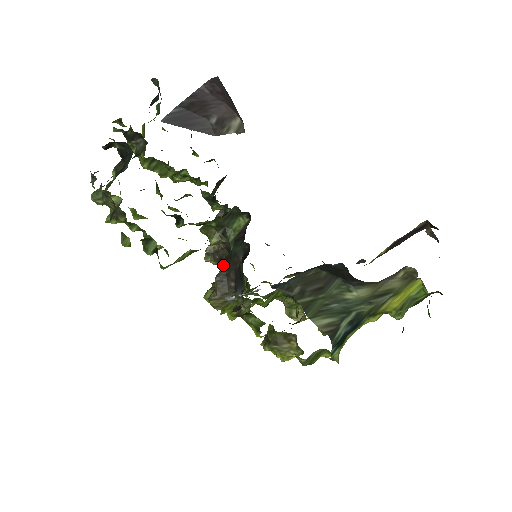
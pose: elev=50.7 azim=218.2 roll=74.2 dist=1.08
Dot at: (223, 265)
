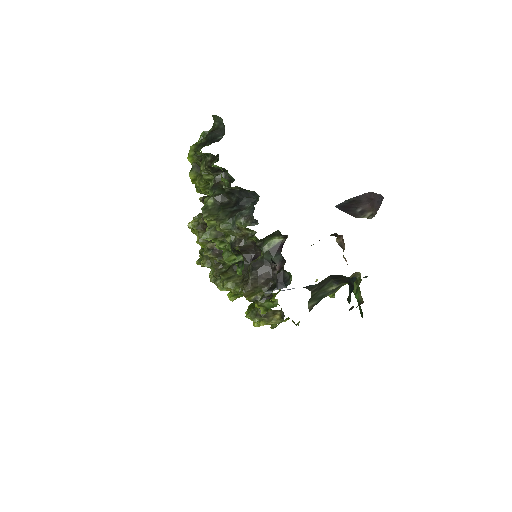
Dot at: (252, 266)
